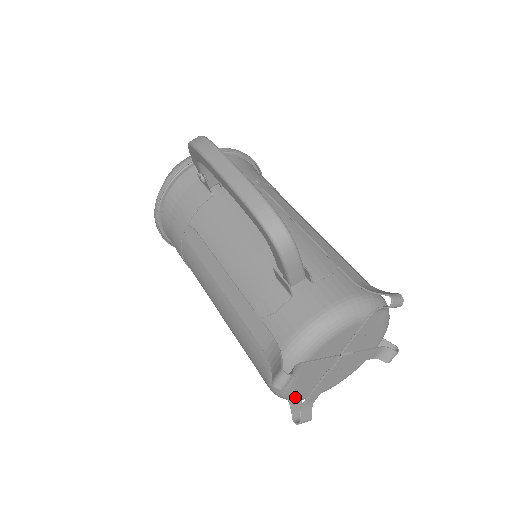
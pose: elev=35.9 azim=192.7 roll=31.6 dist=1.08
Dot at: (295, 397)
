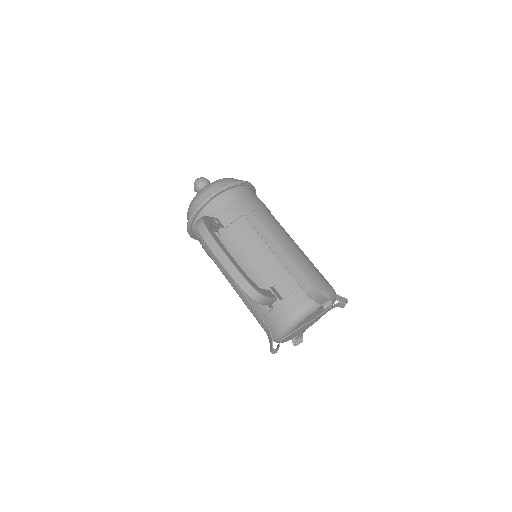
Dot at: occluded
